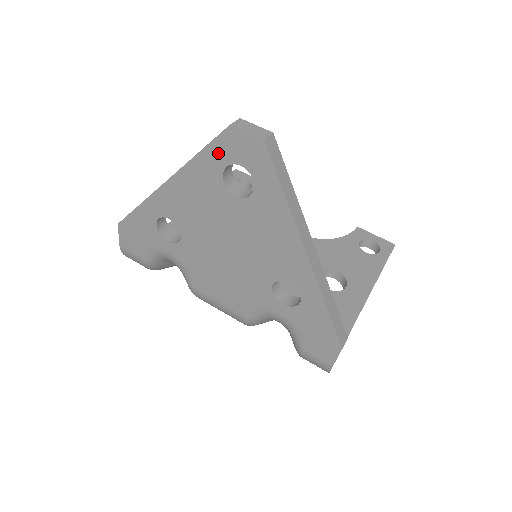
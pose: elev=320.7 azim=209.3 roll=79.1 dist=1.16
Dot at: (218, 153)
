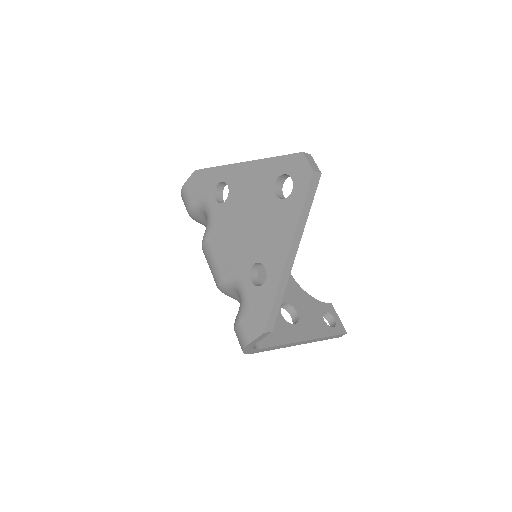
Dot at: (285, 163)
